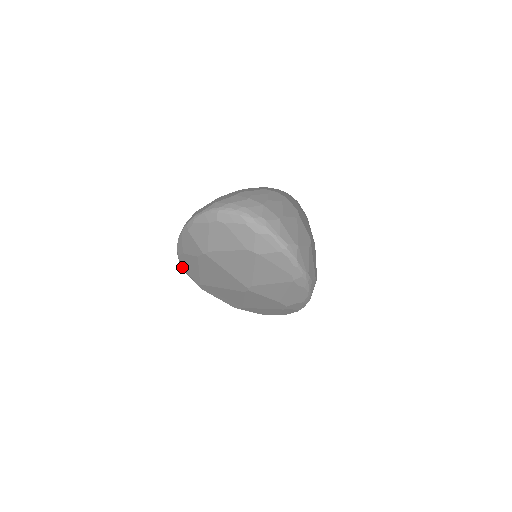
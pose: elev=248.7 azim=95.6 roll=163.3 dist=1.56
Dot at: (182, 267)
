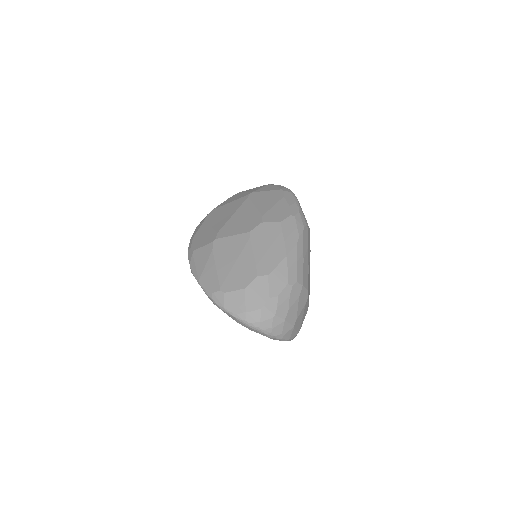
Dot at: occluded
